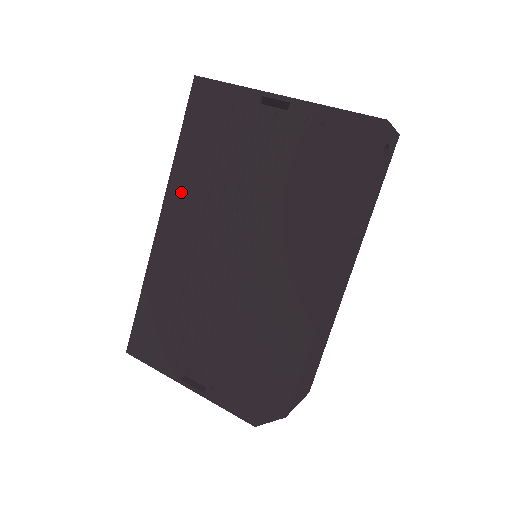
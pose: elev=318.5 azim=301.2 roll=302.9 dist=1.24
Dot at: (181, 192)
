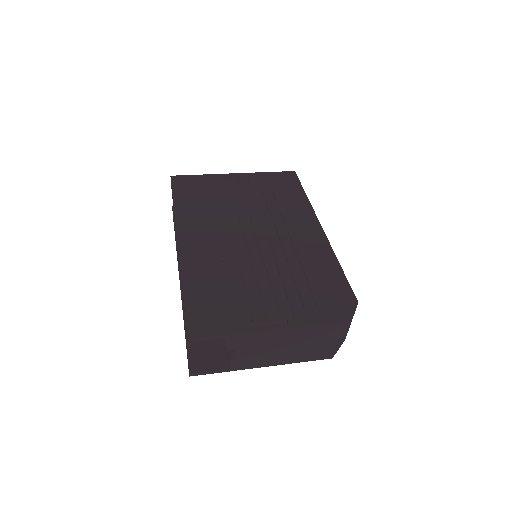
Dot at: (190, 221)
